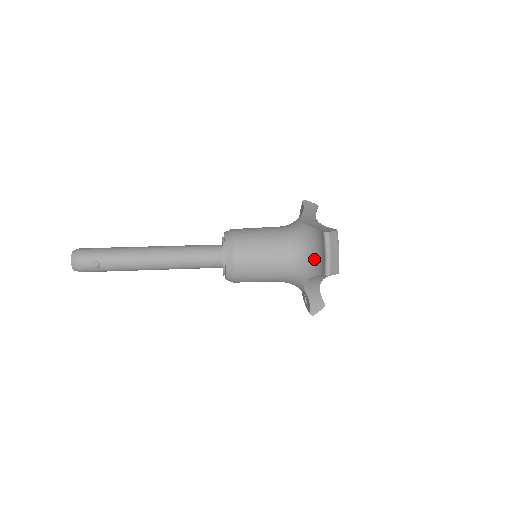
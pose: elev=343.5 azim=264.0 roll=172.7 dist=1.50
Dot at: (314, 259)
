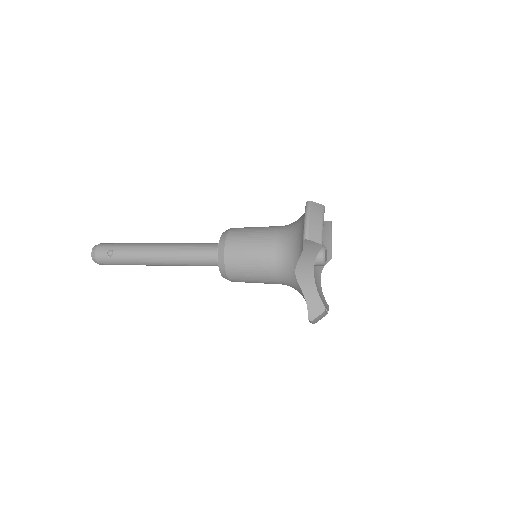
Dot at: (300, 236)
